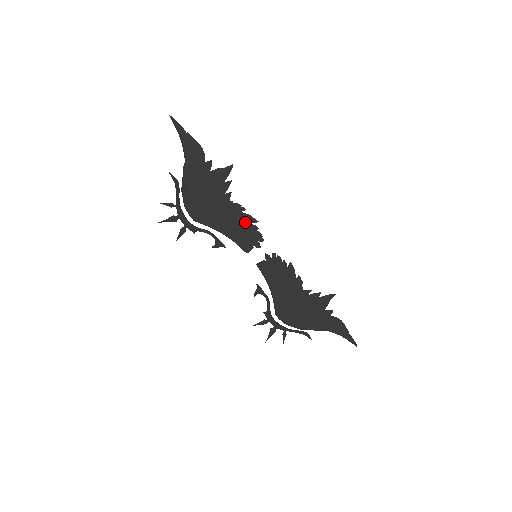
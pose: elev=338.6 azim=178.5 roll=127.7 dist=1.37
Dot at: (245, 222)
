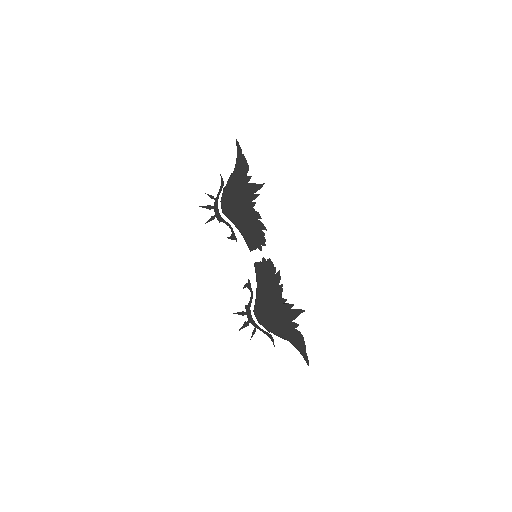
Dot at: (258, 227)
